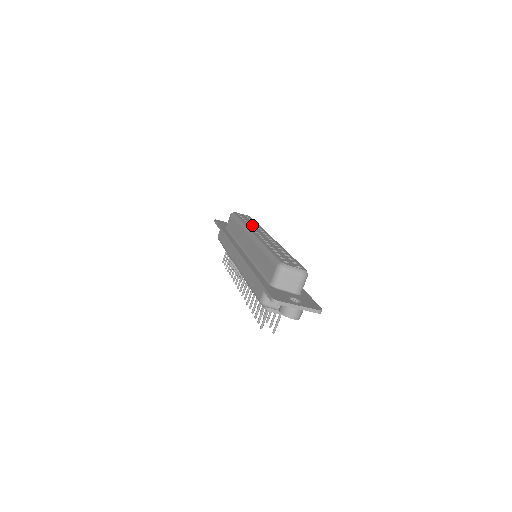
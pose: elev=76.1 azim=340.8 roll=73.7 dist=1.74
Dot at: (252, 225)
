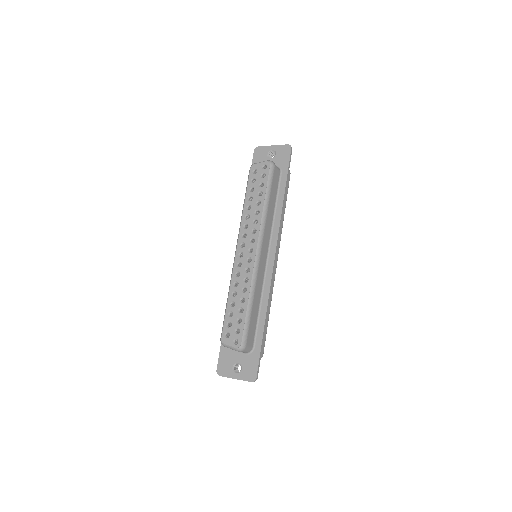
Dot at: (251, 214)
